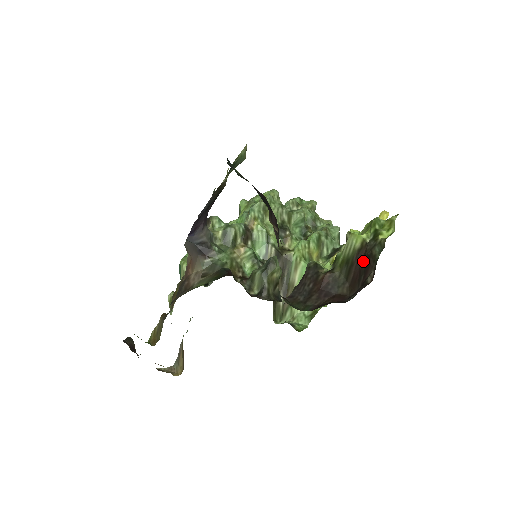
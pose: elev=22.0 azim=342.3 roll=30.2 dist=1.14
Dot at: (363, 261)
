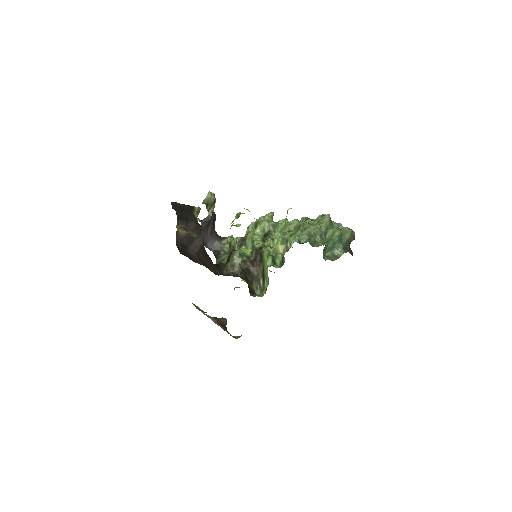
Dot at: occluded
